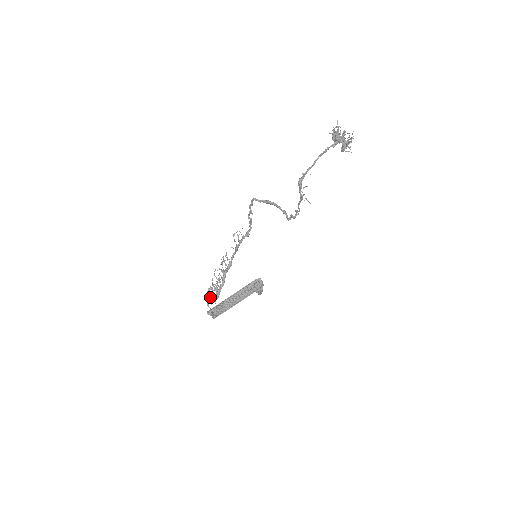
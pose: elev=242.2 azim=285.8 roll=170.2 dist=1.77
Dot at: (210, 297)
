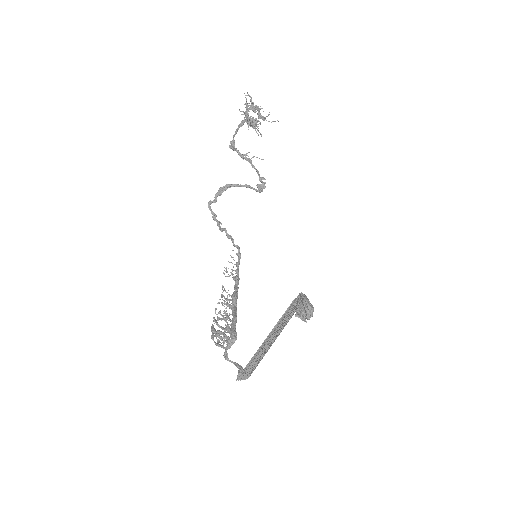
Dot at: (214, 332)
